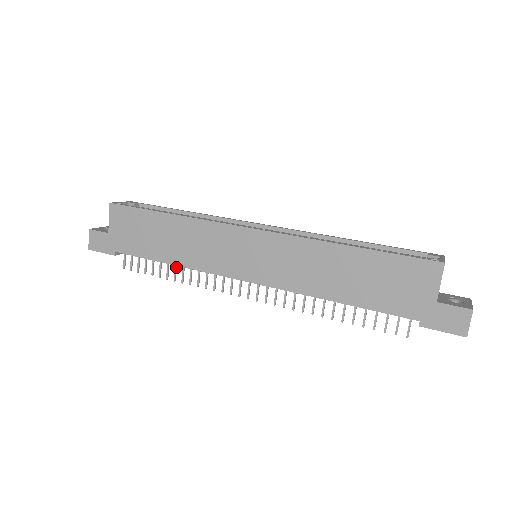
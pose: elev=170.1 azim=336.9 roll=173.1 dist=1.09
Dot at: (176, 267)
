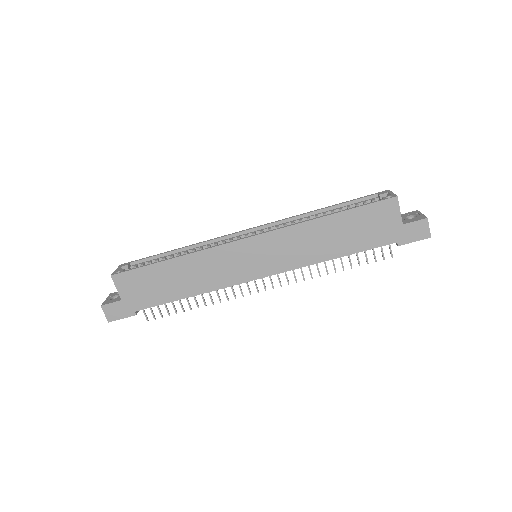
Dot at: (195, 297)
